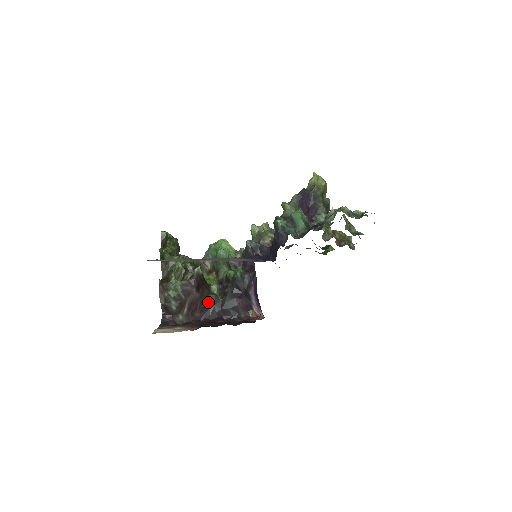
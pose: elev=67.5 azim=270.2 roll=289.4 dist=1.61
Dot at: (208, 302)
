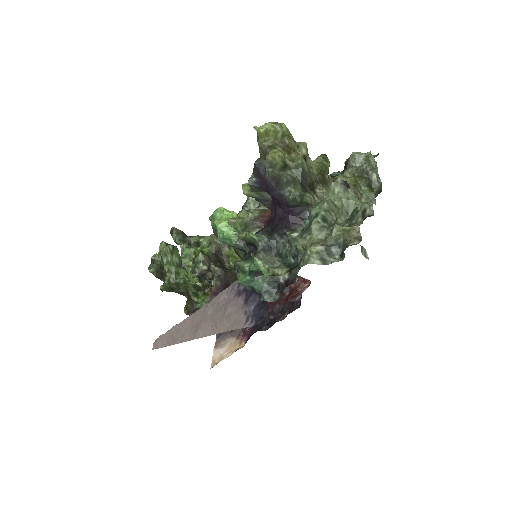
Dot at: occluded
